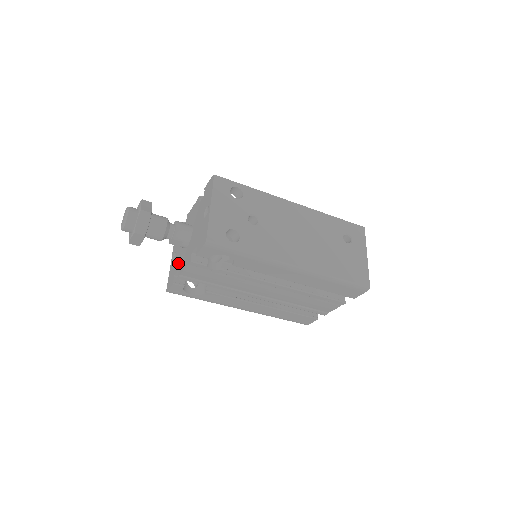
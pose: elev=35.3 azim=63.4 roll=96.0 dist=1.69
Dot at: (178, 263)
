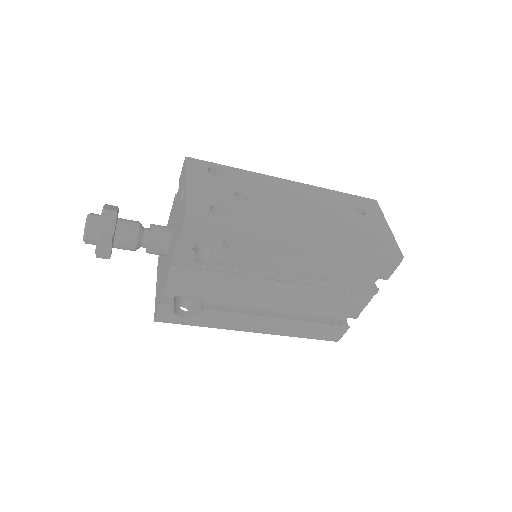
Dot at: (162, 278)
